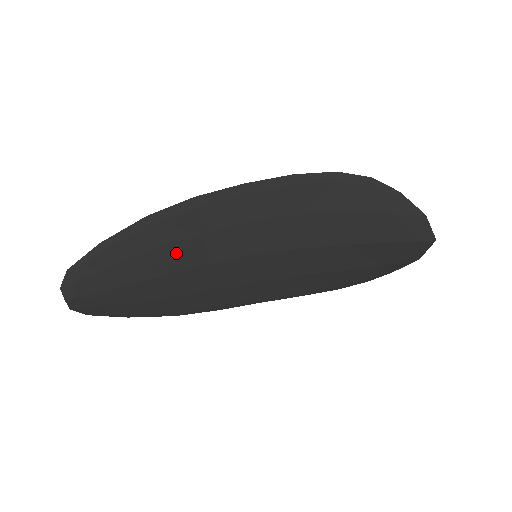
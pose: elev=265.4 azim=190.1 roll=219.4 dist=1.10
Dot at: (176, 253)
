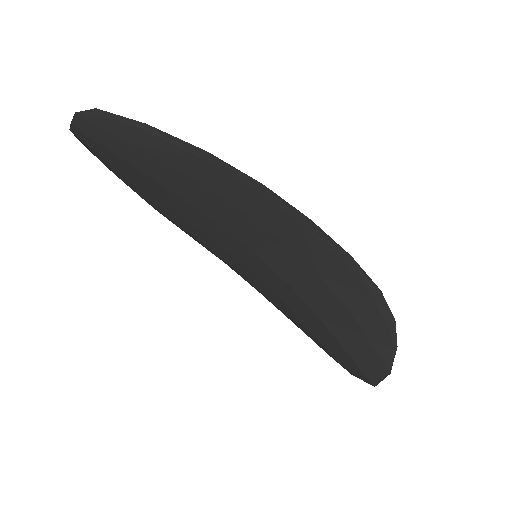
Dot at: (200, 193)
